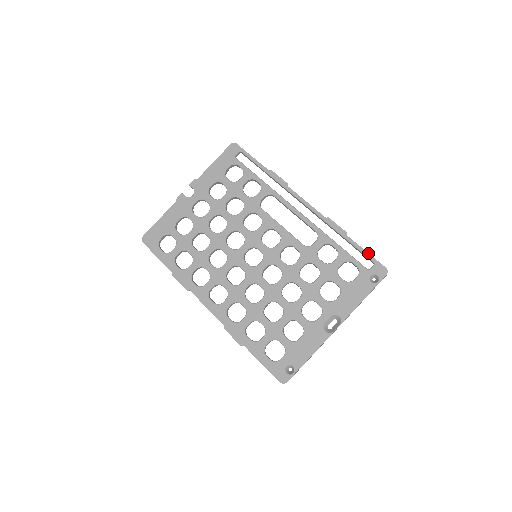
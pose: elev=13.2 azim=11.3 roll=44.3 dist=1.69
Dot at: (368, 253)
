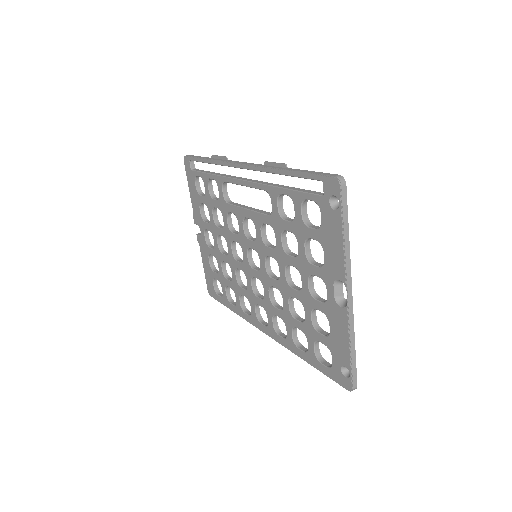
Dot at: (309, 173)
